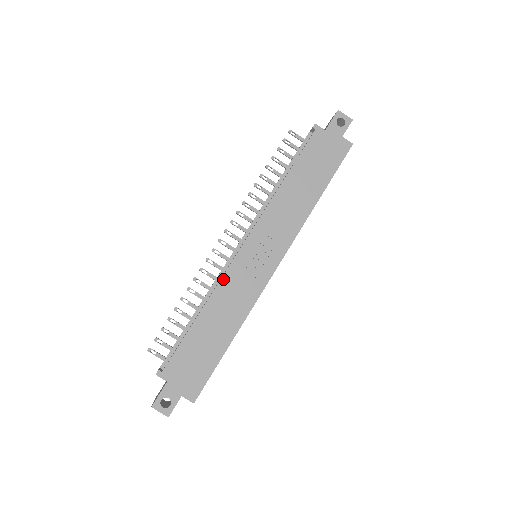
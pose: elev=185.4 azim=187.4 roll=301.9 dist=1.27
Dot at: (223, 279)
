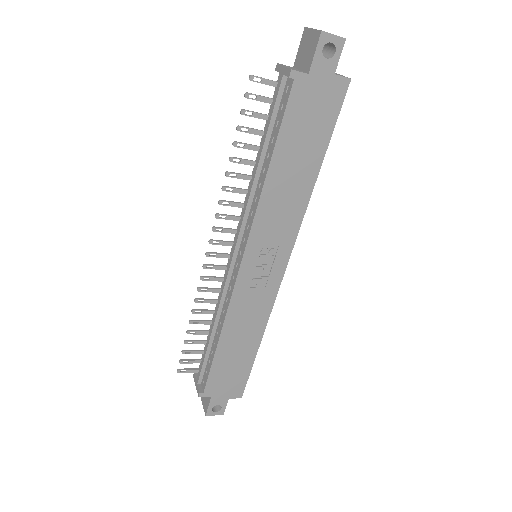
Dot at: (231, 303)
